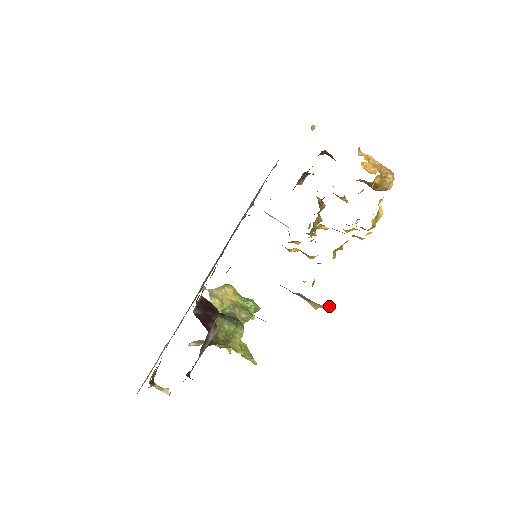
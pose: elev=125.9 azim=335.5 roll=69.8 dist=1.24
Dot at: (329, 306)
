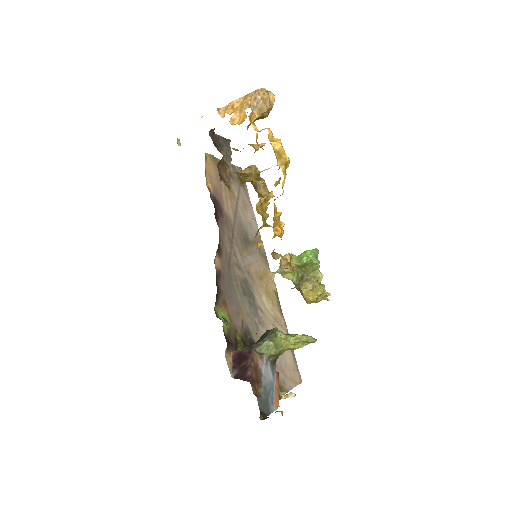
Dot at: occluded
